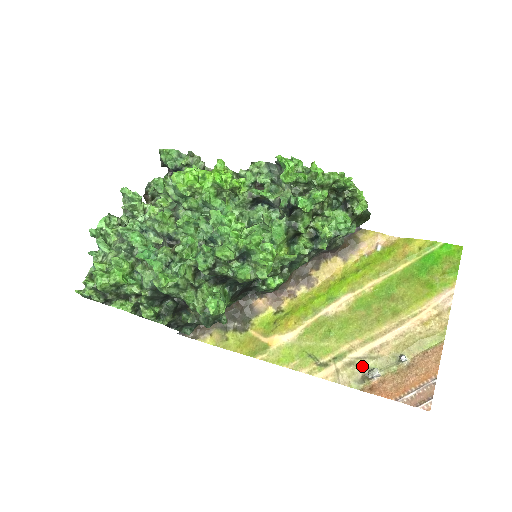
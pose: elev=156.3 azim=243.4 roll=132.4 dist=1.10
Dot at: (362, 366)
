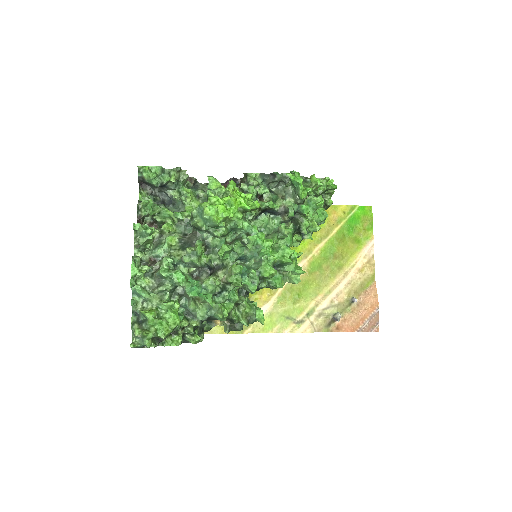
Dot at: (328, 314)
